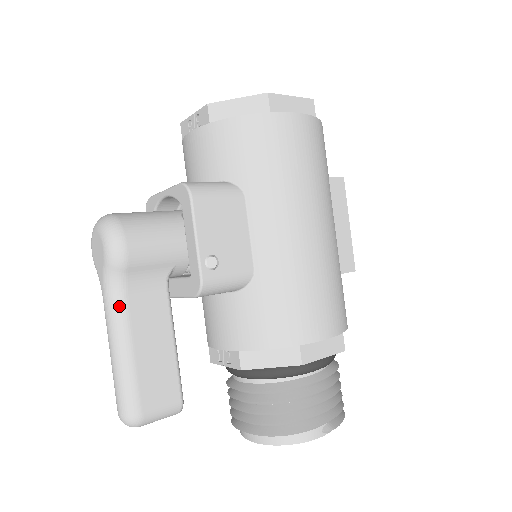
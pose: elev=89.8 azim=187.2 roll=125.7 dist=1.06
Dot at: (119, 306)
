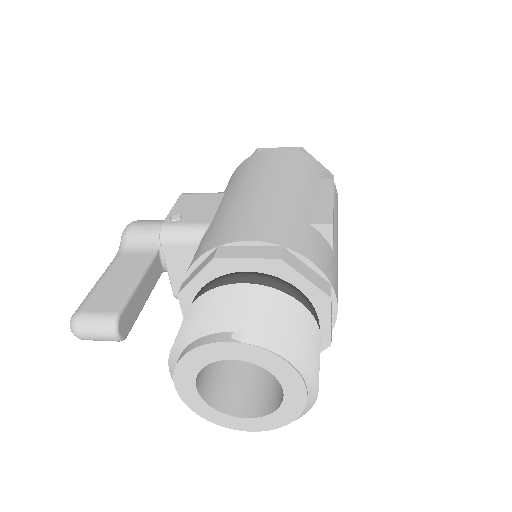
Dot at: (114, 259)
